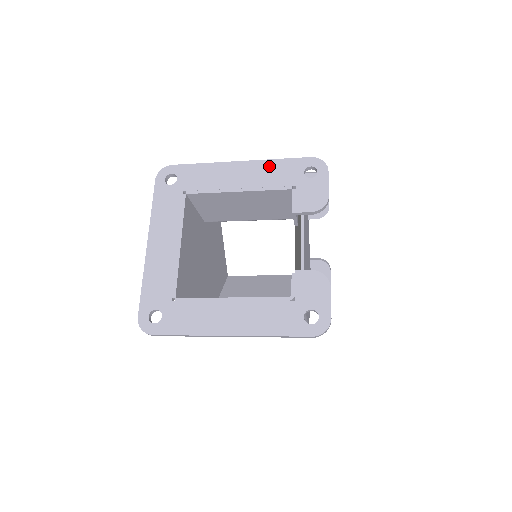
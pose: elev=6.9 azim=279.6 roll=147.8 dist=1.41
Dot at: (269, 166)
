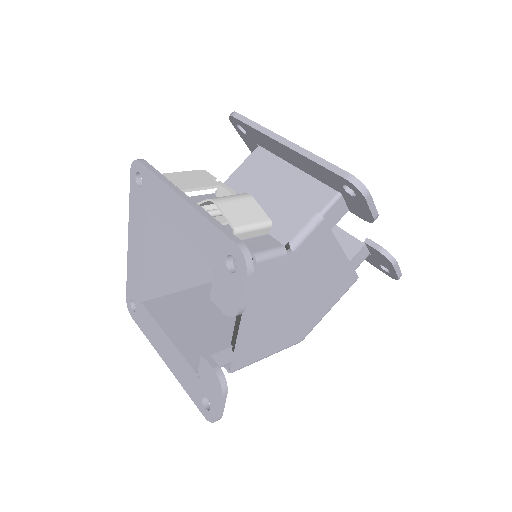
Dot at: (201, 224)
